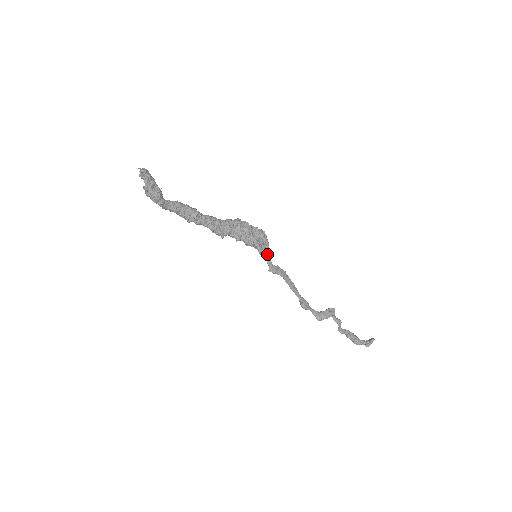
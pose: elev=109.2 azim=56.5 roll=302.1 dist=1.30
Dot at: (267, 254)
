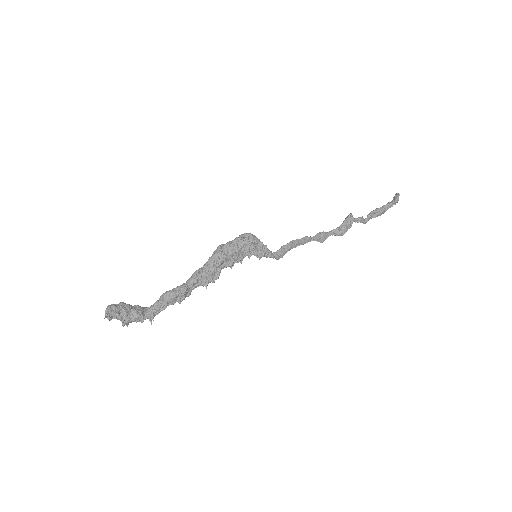
Dot at: (266, 253)
